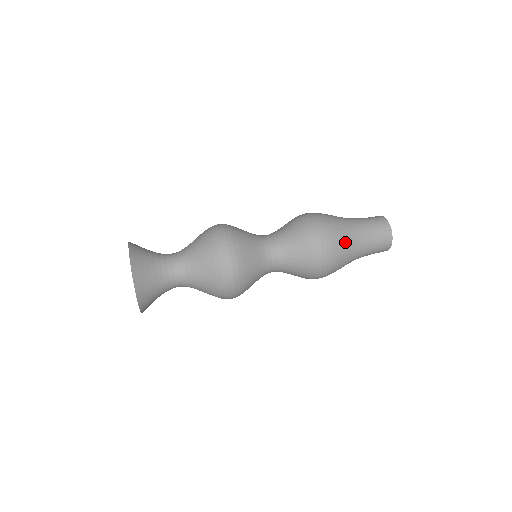
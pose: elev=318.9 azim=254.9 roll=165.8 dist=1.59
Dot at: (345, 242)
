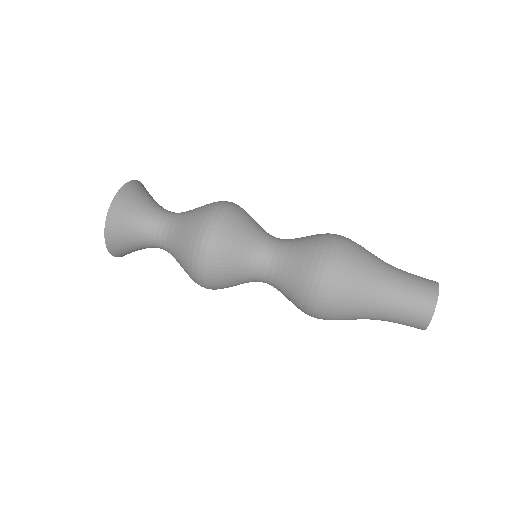
Dot at: (355, 300)
